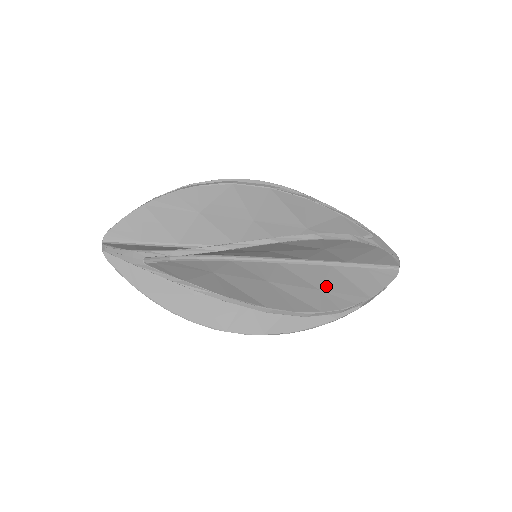
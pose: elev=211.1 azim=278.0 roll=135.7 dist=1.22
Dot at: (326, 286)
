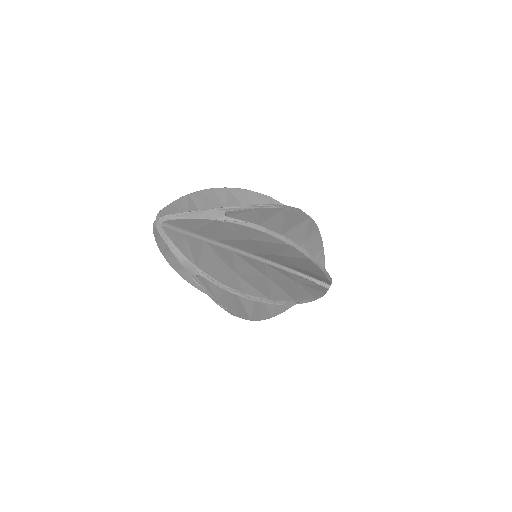
Dot at: occluded
